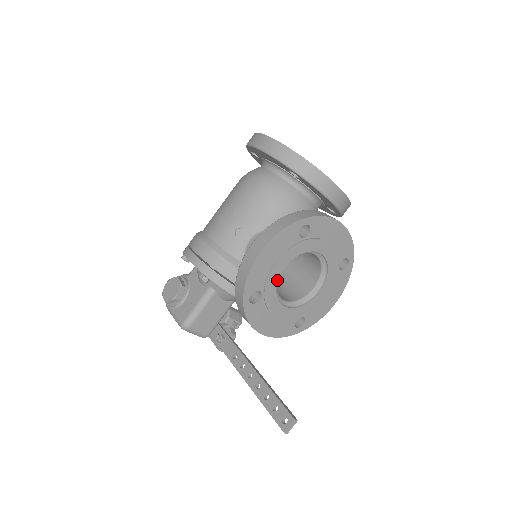
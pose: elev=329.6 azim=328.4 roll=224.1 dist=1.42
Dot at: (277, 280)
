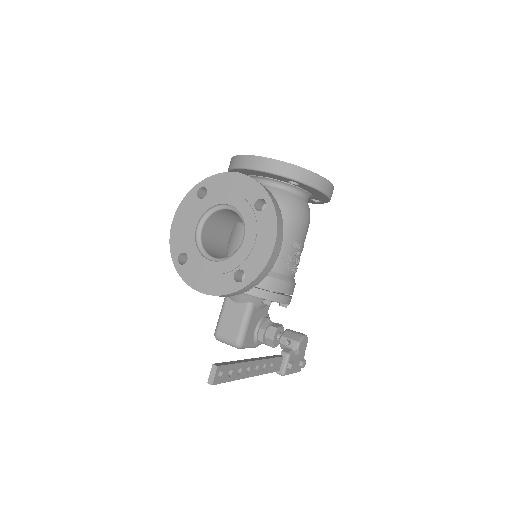
Dot at: (194, 239)
